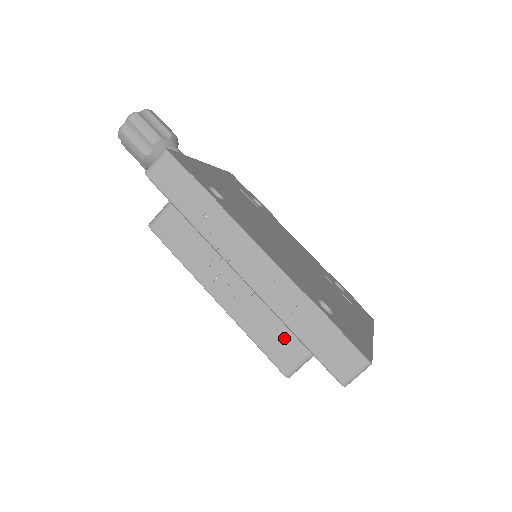
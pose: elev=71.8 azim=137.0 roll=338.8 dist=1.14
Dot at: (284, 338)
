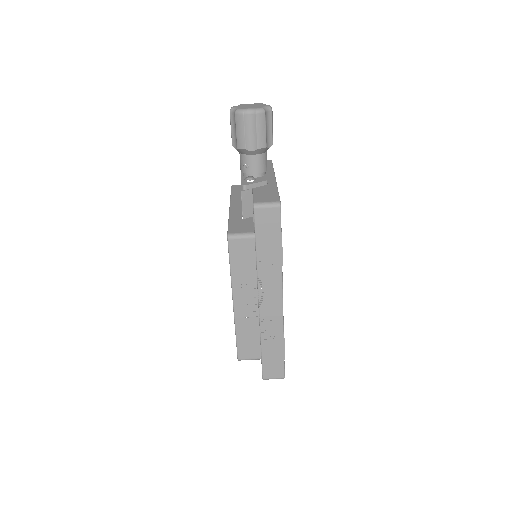
Dot at: (254, 345)
